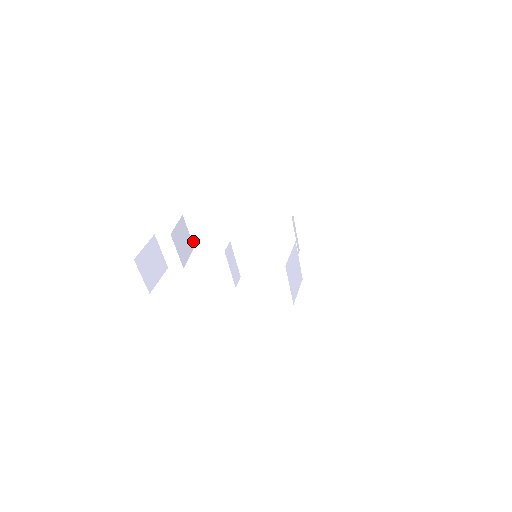
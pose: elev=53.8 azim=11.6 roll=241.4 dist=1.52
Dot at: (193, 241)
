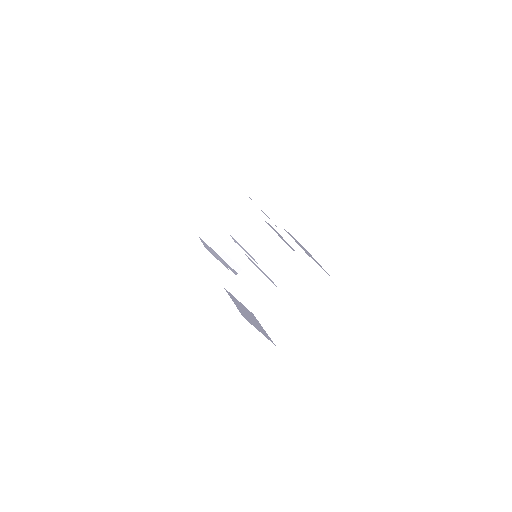
Dot at: (265, 215)
